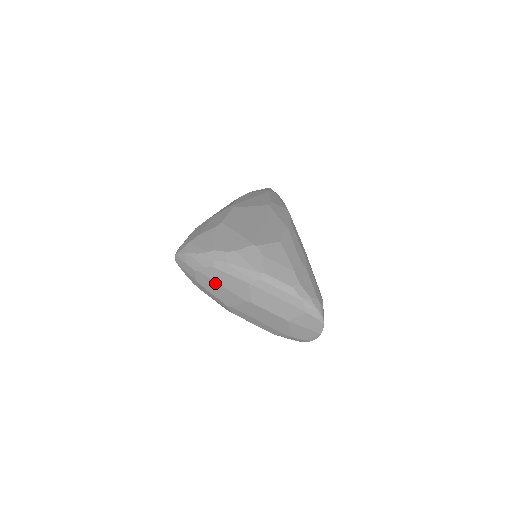
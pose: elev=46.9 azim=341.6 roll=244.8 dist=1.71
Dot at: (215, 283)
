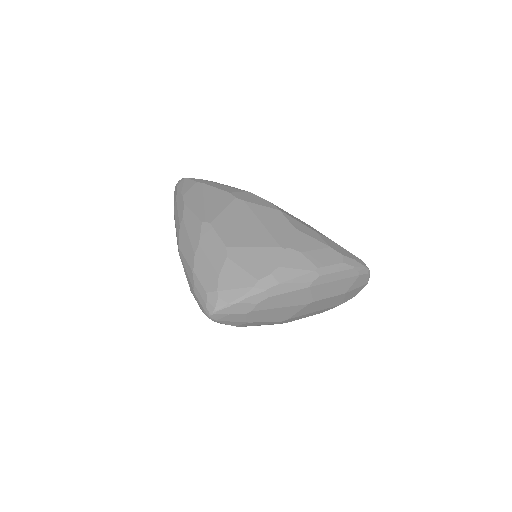
Dot at: (272, 310)
